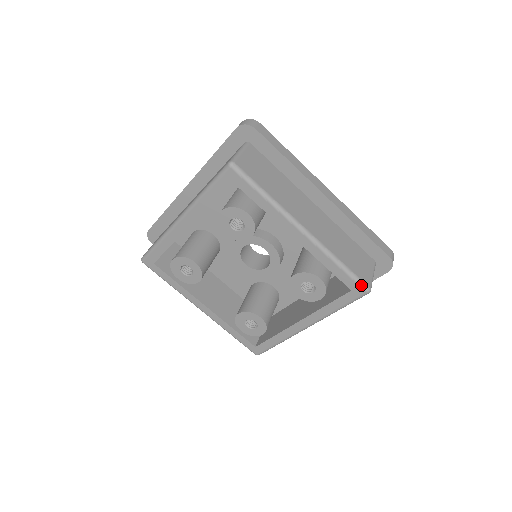
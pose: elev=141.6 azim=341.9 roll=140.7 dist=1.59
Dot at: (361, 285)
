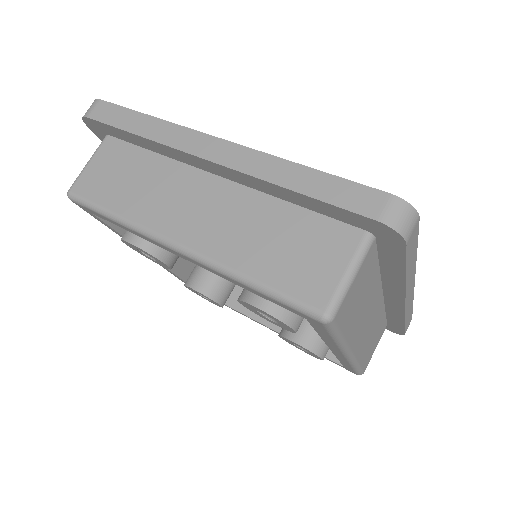
Dot at: (358, 374)
